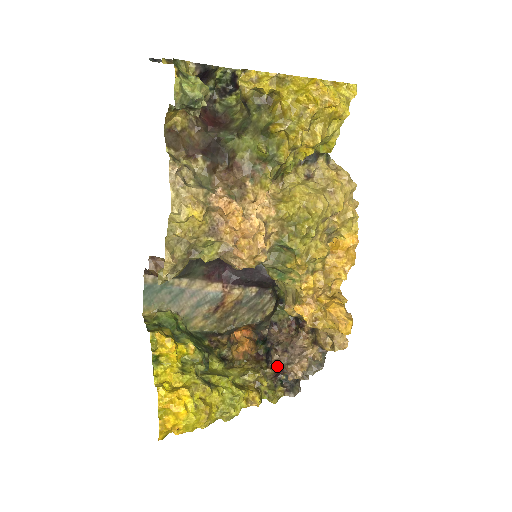
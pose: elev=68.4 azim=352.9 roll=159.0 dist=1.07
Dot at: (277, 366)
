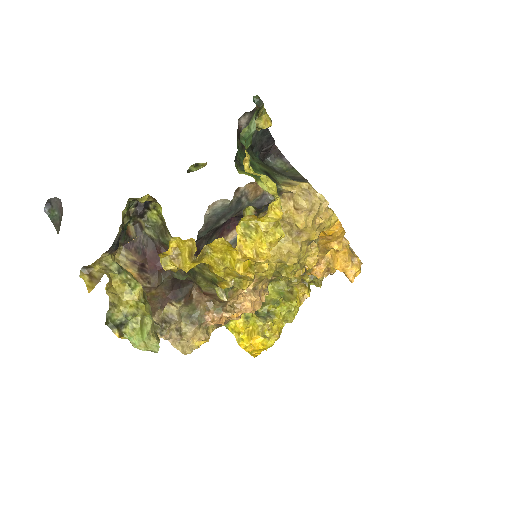
Dot at: occluded
